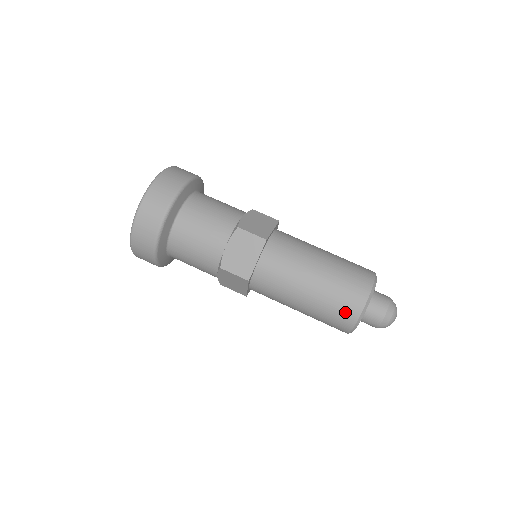
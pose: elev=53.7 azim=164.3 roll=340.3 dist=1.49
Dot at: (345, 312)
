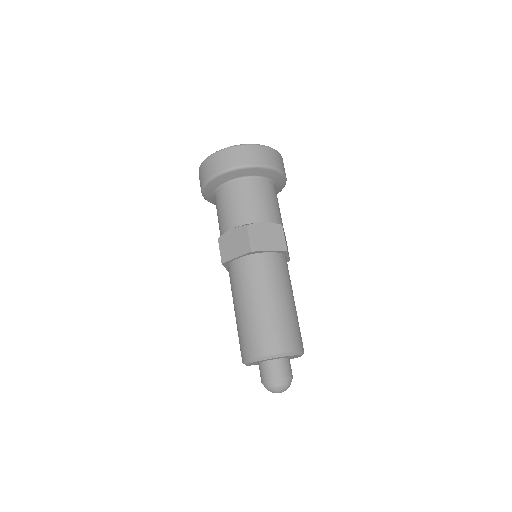
Dot at: occluded
